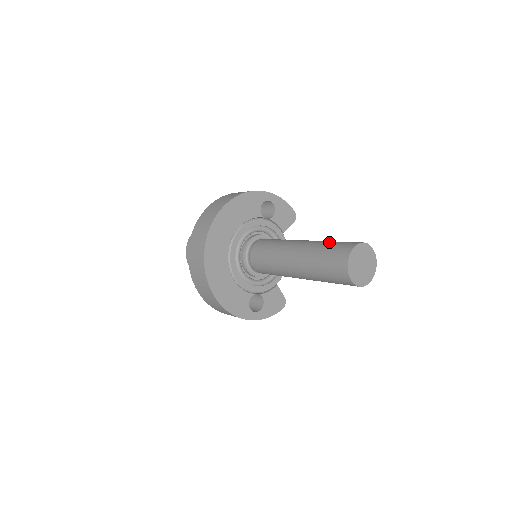
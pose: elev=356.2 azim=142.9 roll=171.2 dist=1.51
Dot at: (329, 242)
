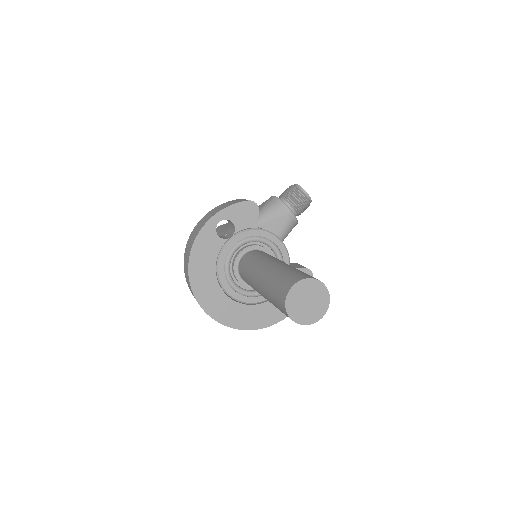
Dot at: (272, 284)
